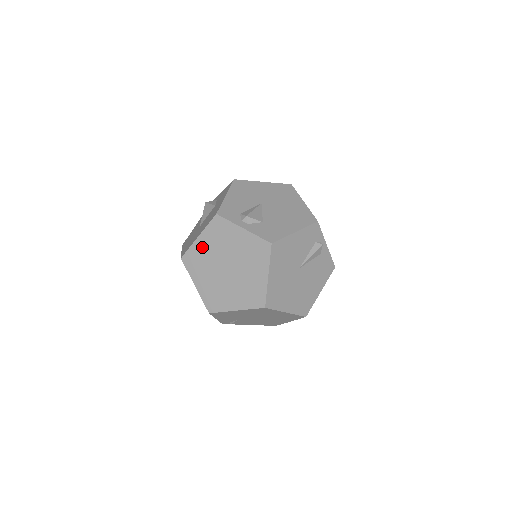
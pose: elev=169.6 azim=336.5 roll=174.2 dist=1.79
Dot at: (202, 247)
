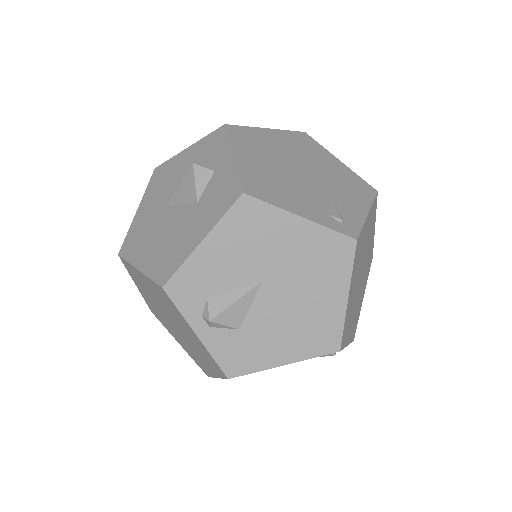
Dot at: (143, 280)
